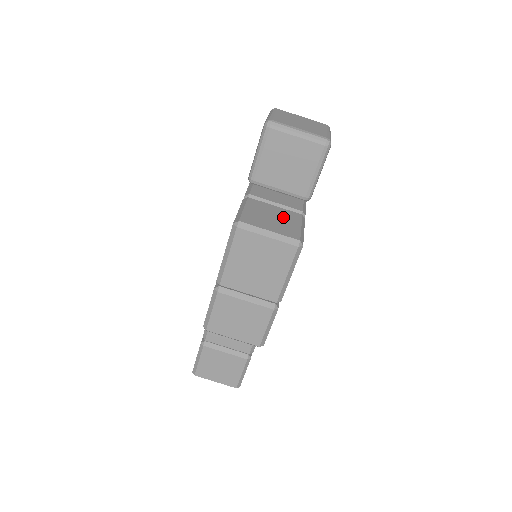
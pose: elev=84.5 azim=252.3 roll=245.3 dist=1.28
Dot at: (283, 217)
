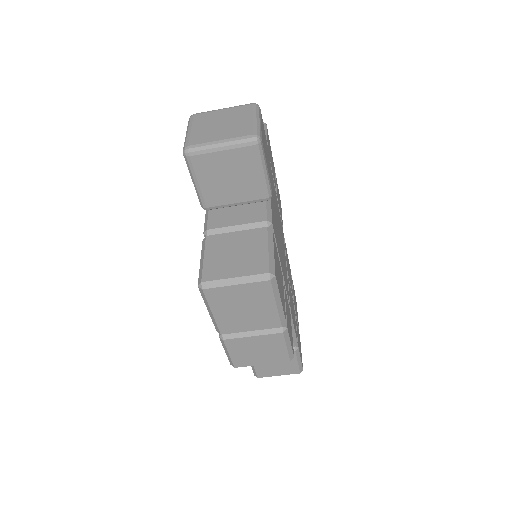
Dot at: (247, 245)
